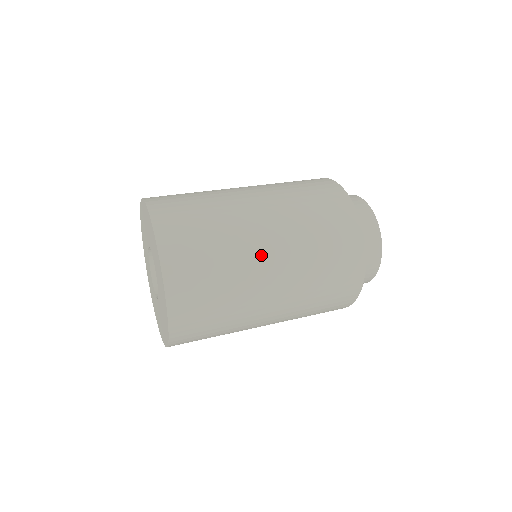
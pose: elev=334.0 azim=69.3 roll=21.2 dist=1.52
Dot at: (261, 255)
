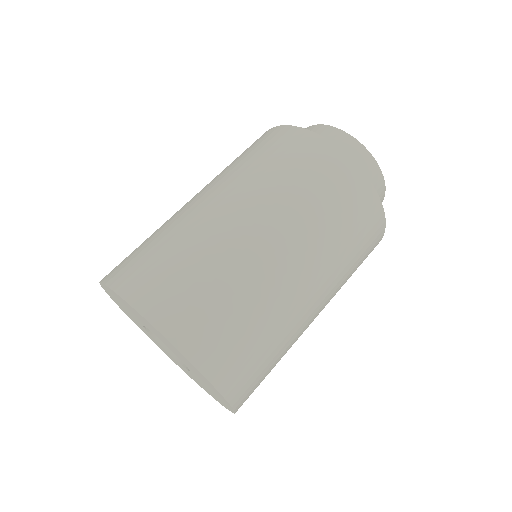
Dot at: (257, 246)
